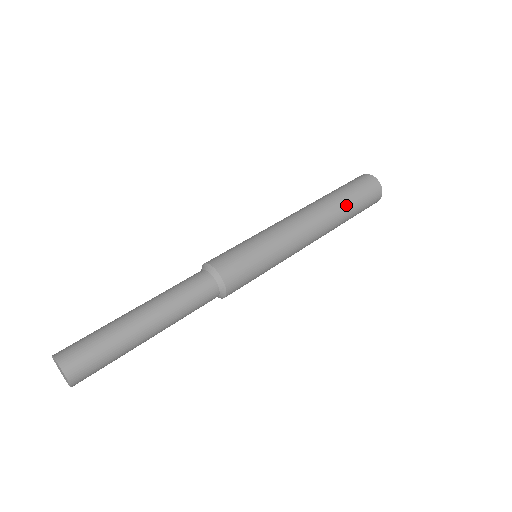
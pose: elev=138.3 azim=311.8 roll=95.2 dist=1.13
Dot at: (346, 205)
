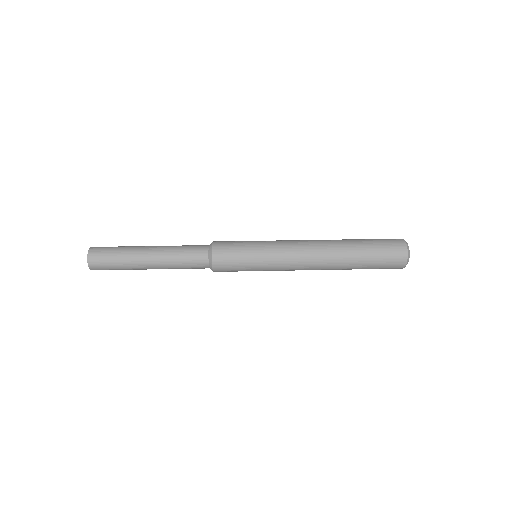
Dot at: (356, 257)
